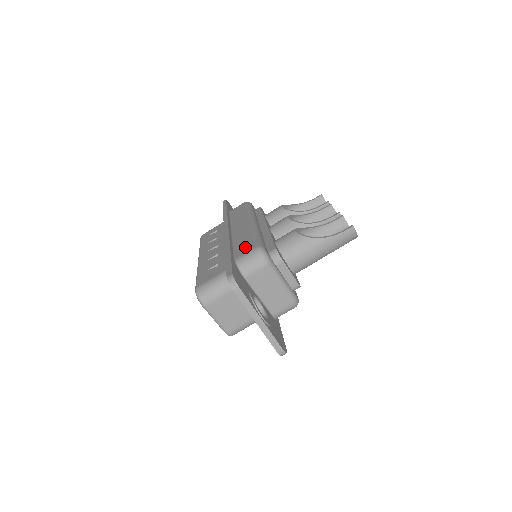
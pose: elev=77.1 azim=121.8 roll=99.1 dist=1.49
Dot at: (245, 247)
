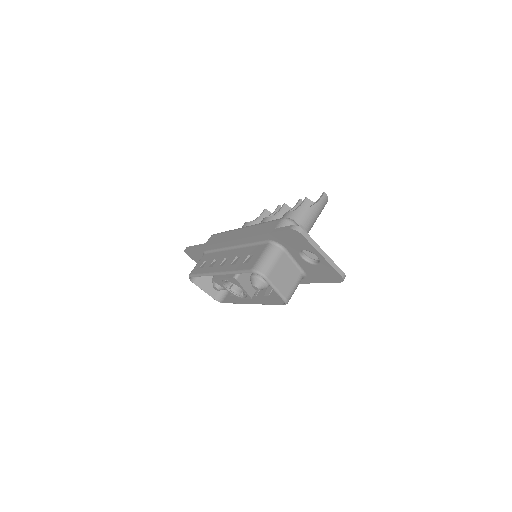
Dot at: (269, 227)
